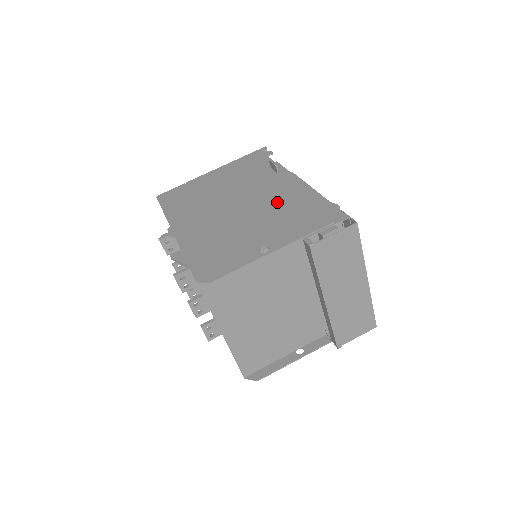
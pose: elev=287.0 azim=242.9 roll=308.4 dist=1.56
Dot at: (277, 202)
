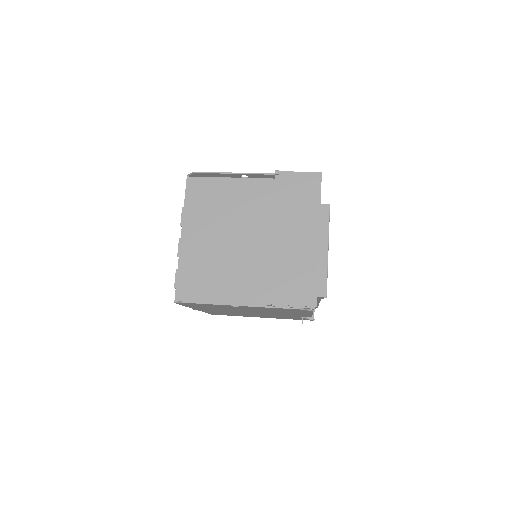
Dot at: occluded
